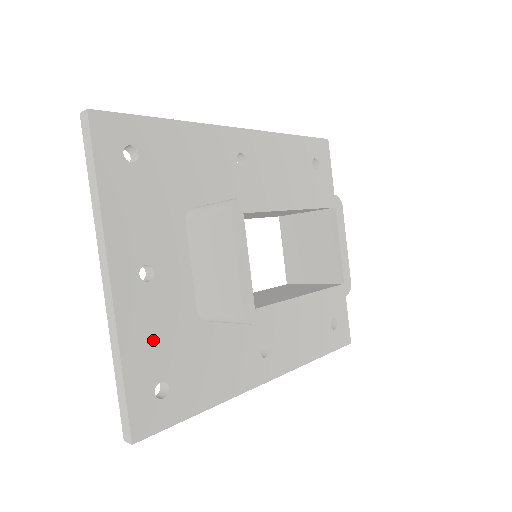
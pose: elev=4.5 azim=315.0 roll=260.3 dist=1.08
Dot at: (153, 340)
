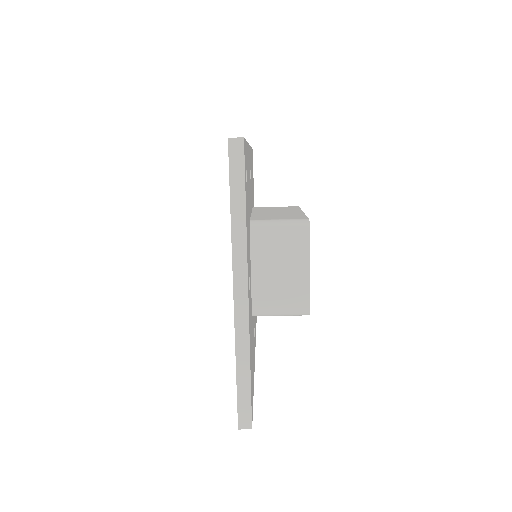
Dot at: occluded
